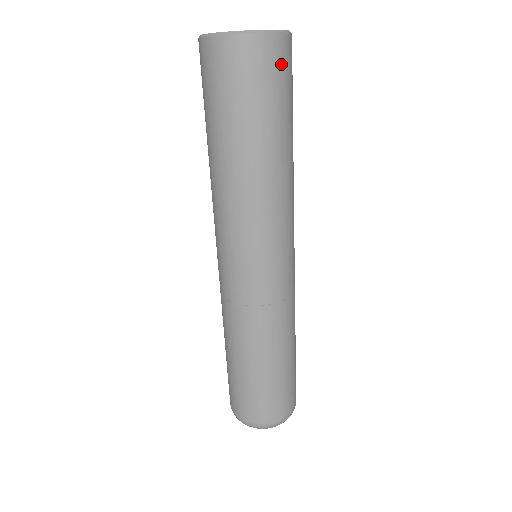
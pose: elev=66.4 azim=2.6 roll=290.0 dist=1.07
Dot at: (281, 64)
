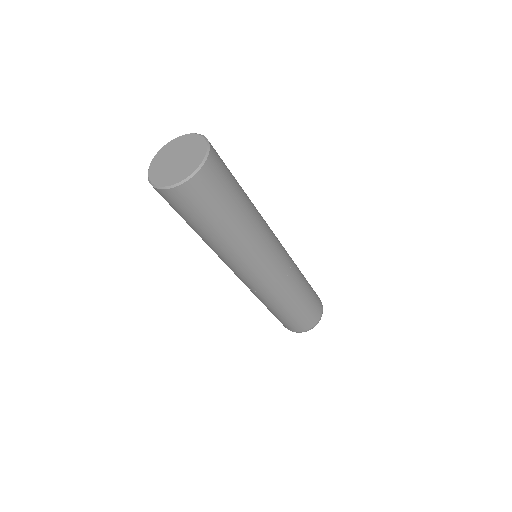
Dot at: (188, 200)
